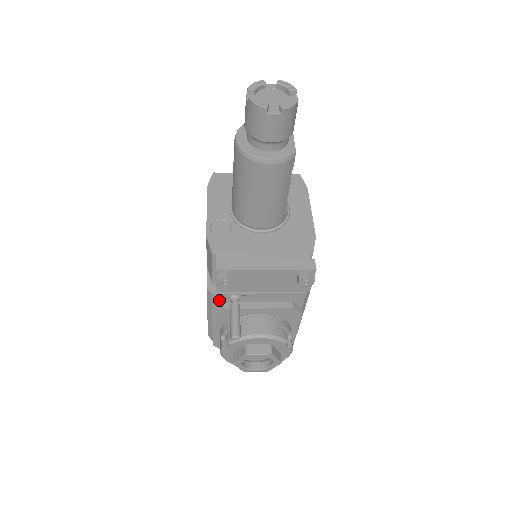
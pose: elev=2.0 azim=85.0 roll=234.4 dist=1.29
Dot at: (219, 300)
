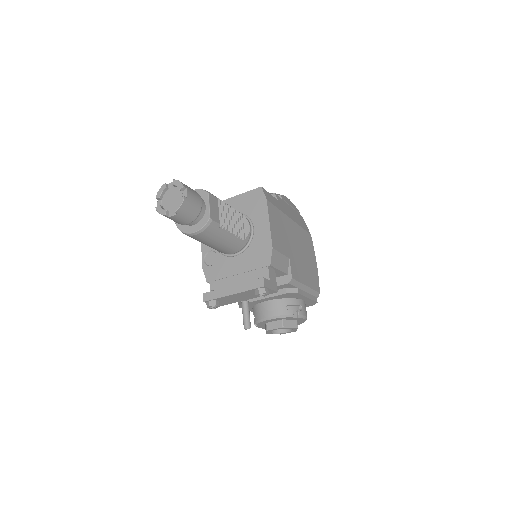
Dot at: occluded
